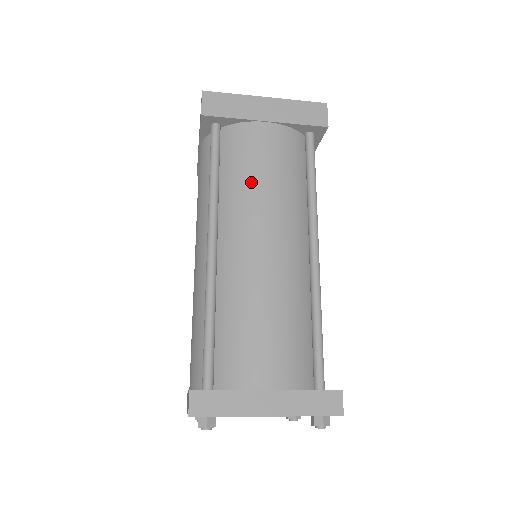
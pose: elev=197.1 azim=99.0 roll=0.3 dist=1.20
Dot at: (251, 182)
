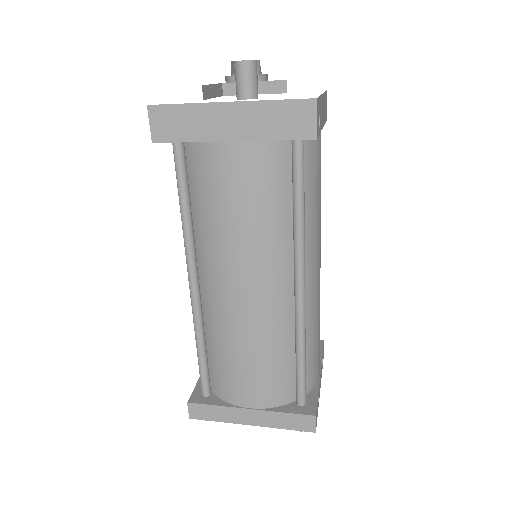
Dot at: (220, 223)
